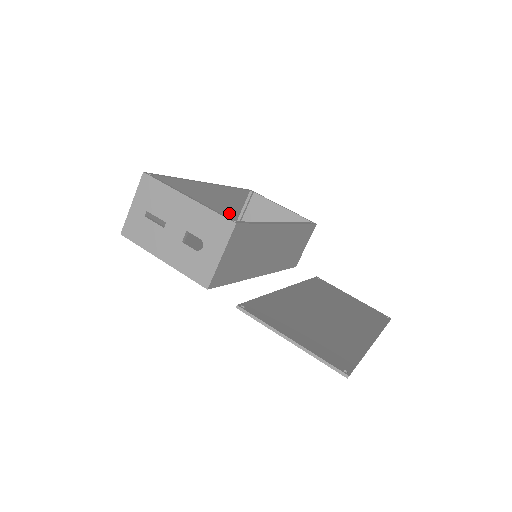
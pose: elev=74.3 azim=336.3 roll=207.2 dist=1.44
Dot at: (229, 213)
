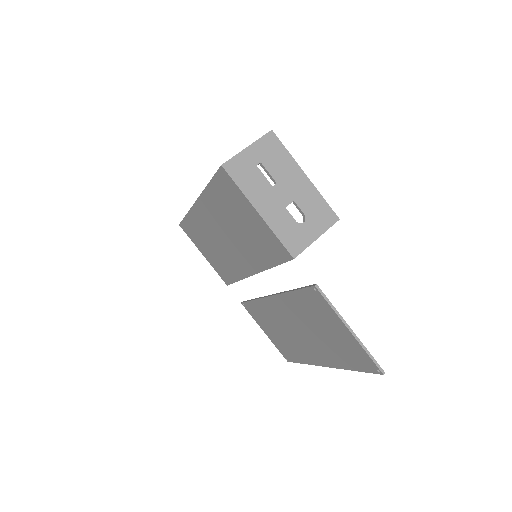
Dot at: occluded
